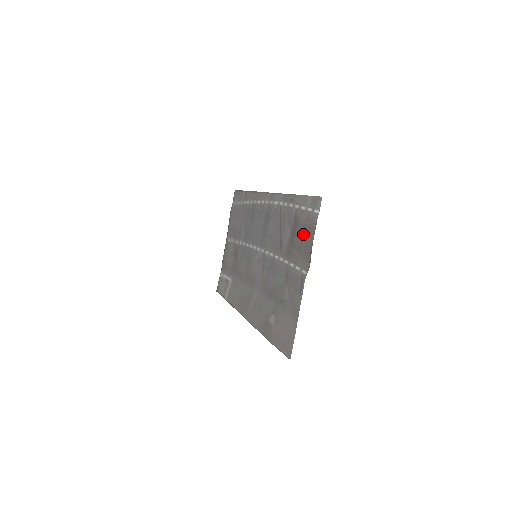
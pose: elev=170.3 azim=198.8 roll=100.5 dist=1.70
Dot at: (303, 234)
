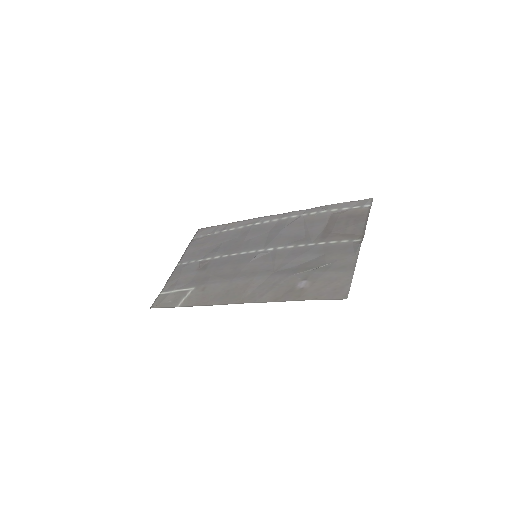
Dot at: (350, 221)
